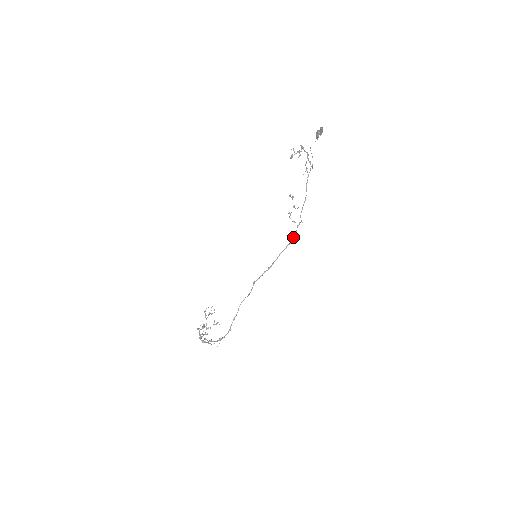
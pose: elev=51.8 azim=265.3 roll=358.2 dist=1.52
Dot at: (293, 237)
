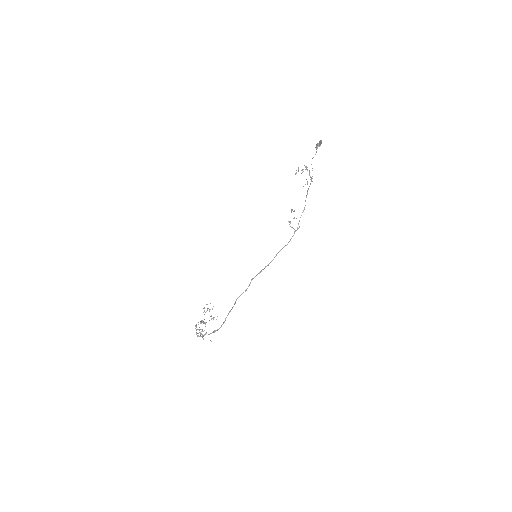
Dot at: (290, 239)
